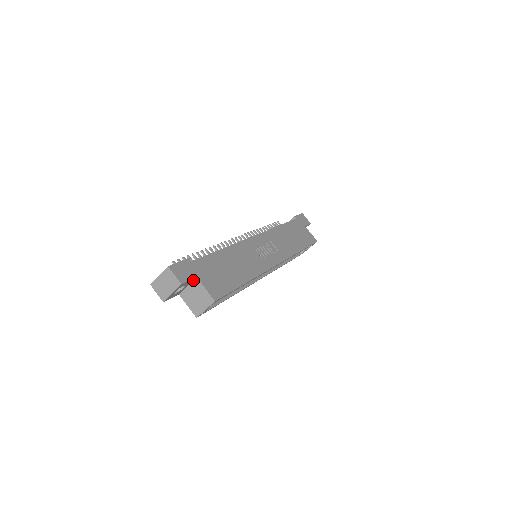
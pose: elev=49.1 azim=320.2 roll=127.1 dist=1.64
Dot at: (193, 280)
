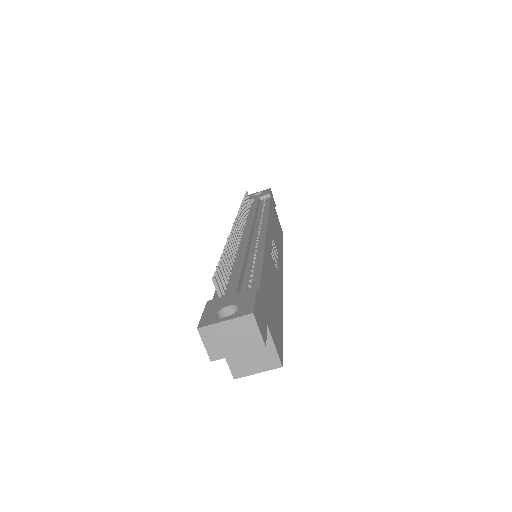
Dot at: occluded
